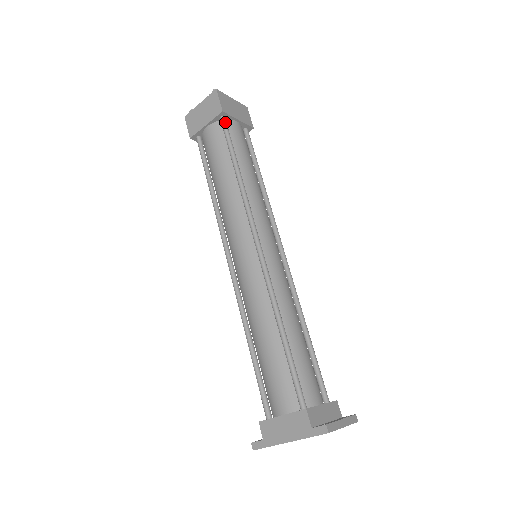
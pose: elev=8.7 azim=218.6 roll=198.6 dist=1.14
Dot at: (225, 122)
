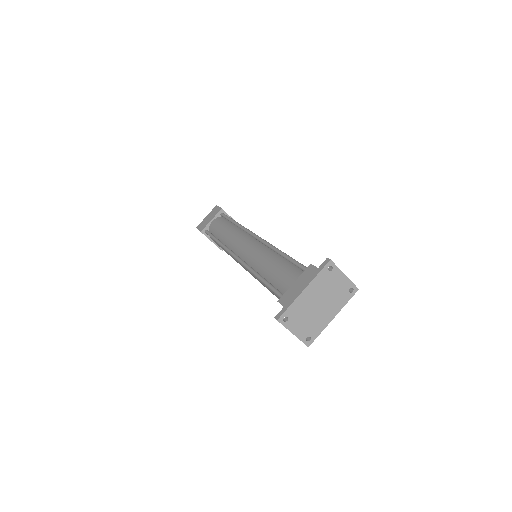
Dot at: (224, 214)
